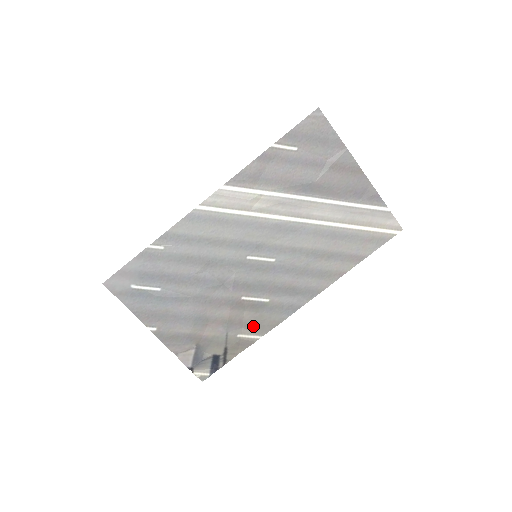
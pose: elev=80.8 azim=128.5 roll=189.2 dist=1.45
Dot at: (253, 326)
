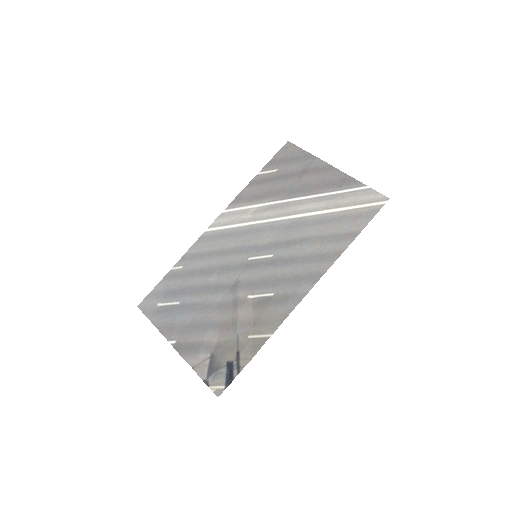
Dot at: (262, 324)
